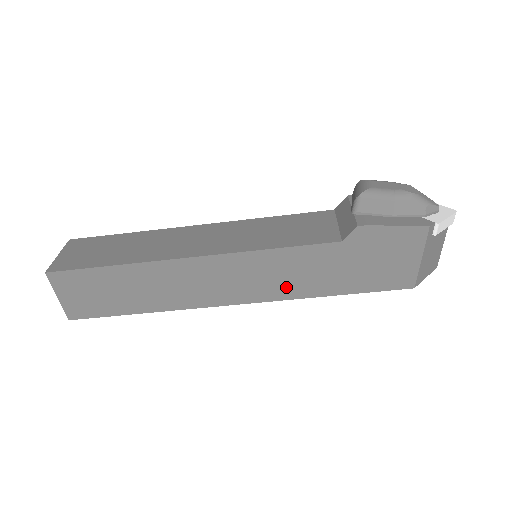
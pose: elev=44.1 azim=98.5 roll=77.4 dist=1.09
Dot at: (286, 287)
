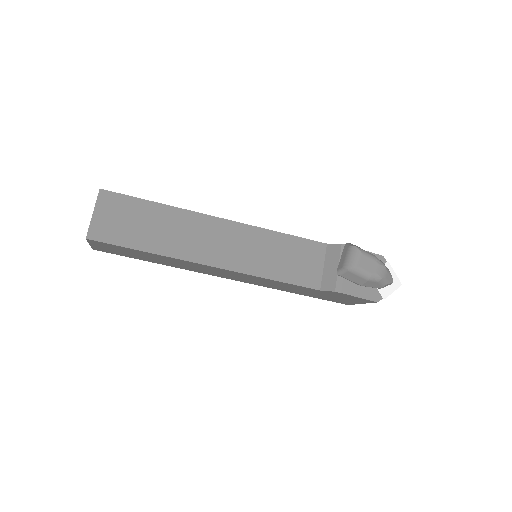
Dot at: (269, 286)
